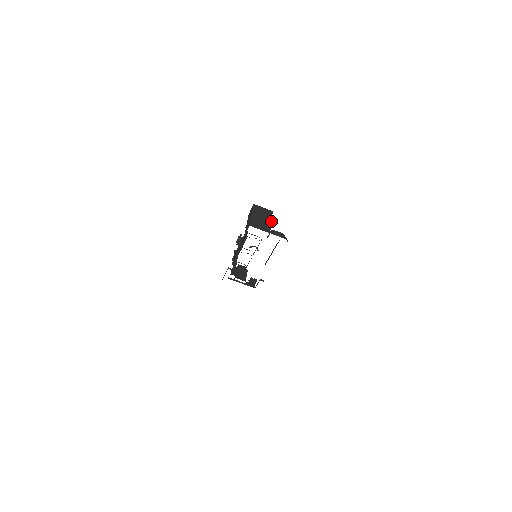
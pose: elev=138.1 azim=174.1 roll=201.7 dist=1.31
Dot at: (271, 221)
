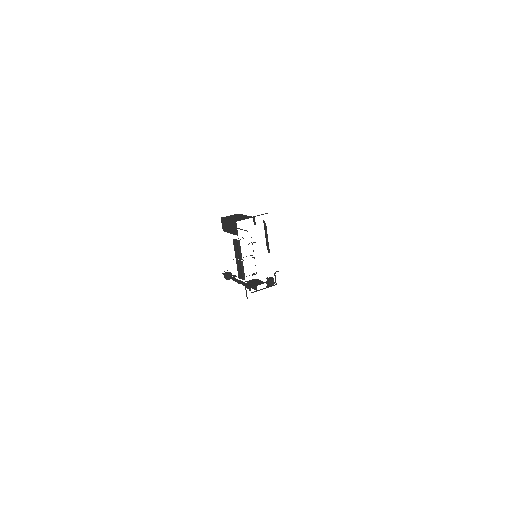
Dot at: (245, 215)
